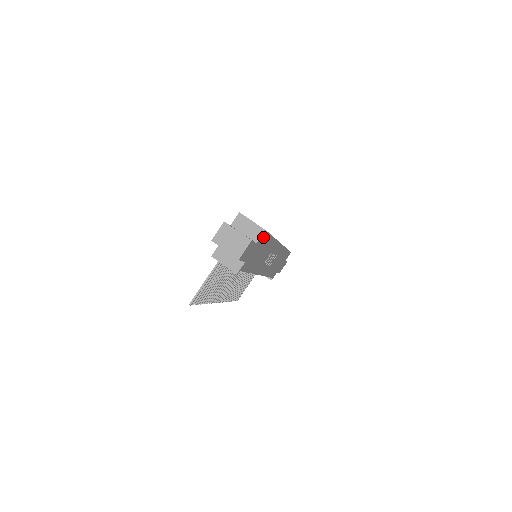
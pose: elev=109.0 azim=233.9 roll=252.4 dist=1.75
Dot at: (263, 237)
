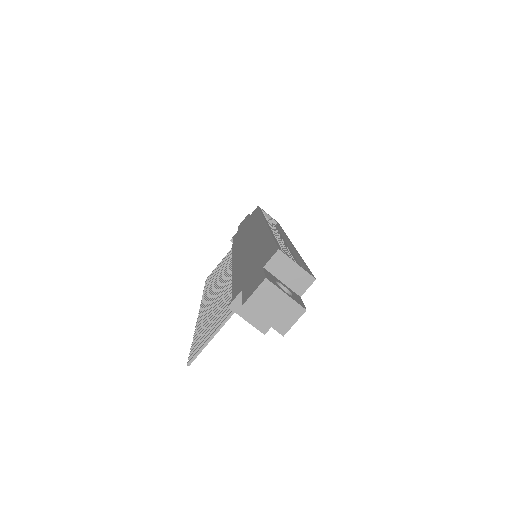
Dot at: occluded
